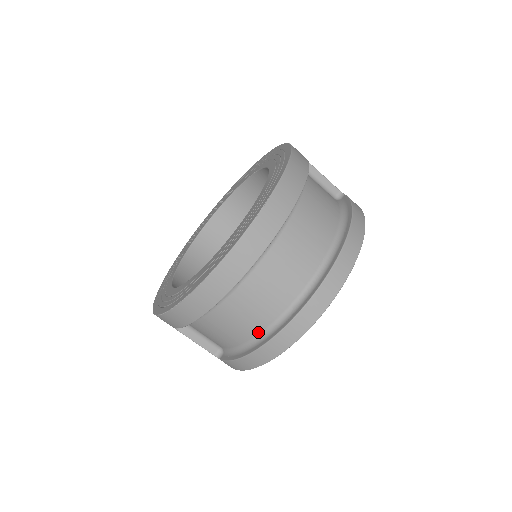
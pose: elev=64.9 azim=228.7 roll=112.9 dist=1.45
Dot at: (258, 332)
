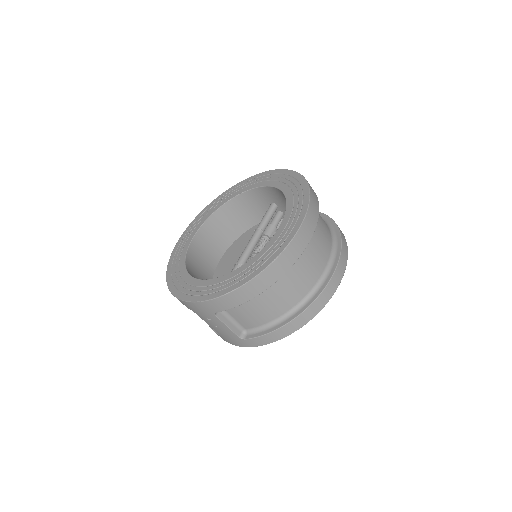
Dot at: (294, 305)
